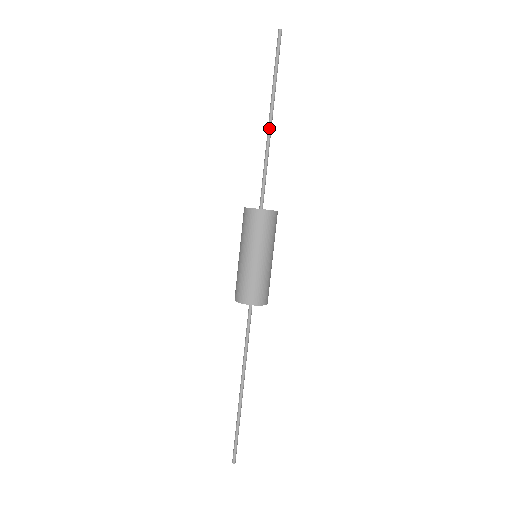
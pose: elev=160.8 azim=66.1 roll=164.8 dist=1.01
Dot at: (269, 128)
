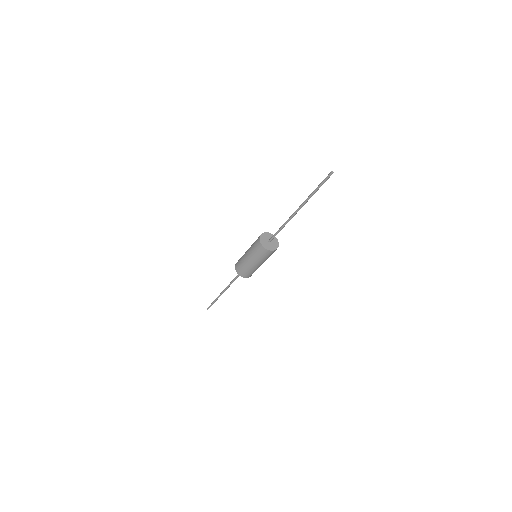
Dot at: (294, 213)
